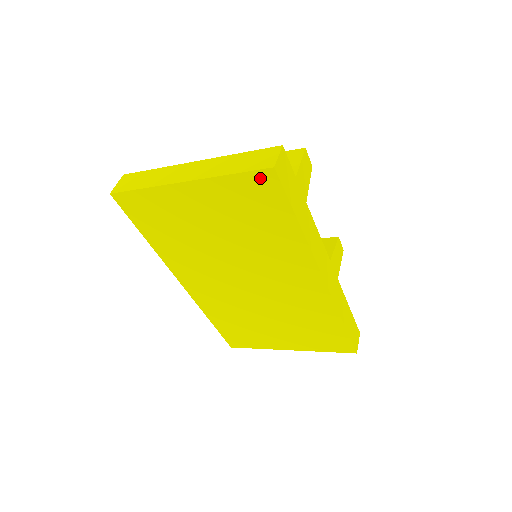
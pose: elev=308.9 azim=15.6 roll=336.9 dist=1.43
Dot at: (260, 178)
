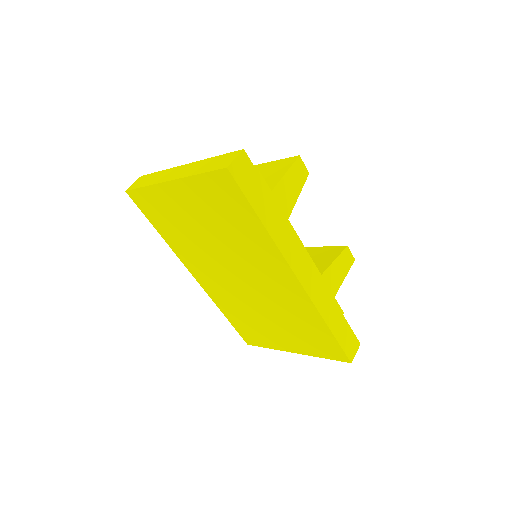
Dot at: (220, 178)
